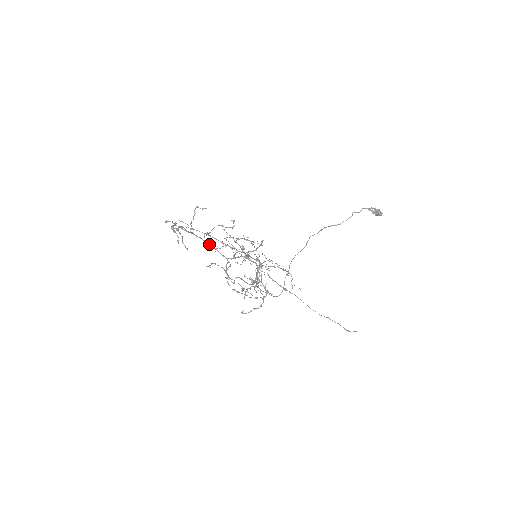
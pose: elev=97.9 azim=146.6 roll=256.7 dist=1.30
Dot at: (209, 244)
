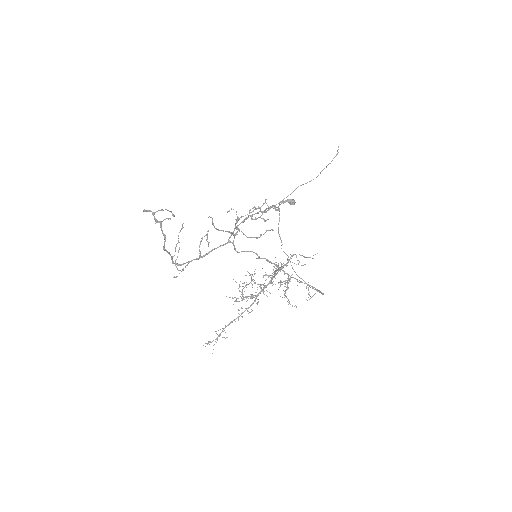
Dot at: (207, 253)
